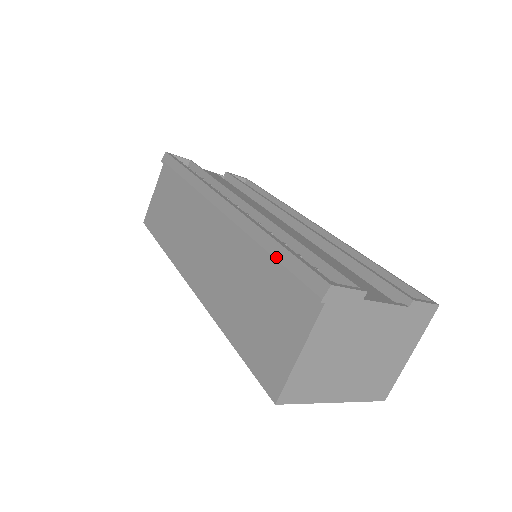
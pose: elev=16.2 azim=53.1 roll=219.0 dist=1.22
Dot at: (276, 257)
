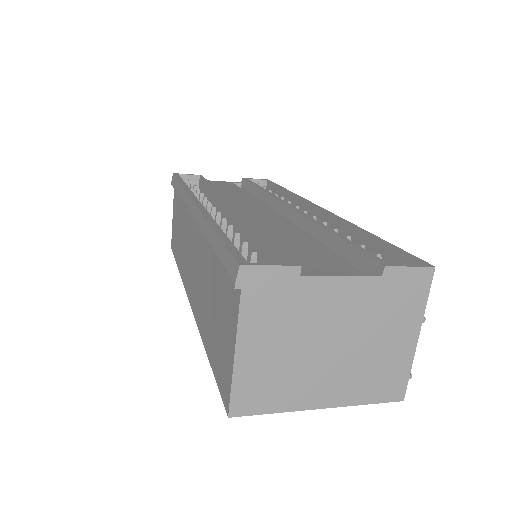
Dot at: (214, 249)
